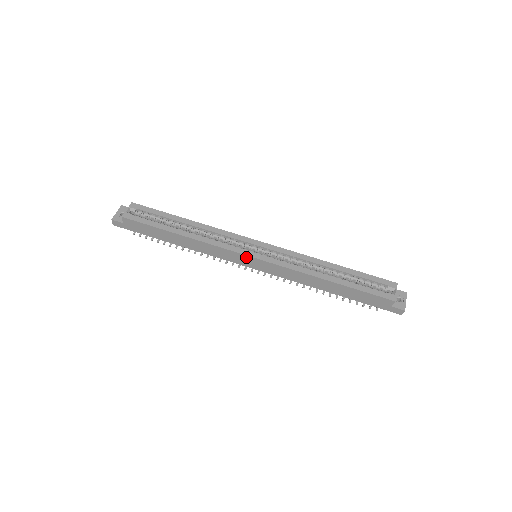
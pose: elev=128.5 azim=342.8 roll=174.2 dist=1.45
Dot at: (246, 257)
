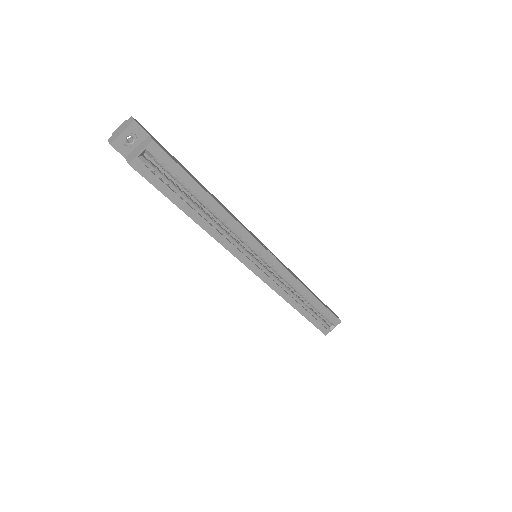
Dot at: (245, 265)
